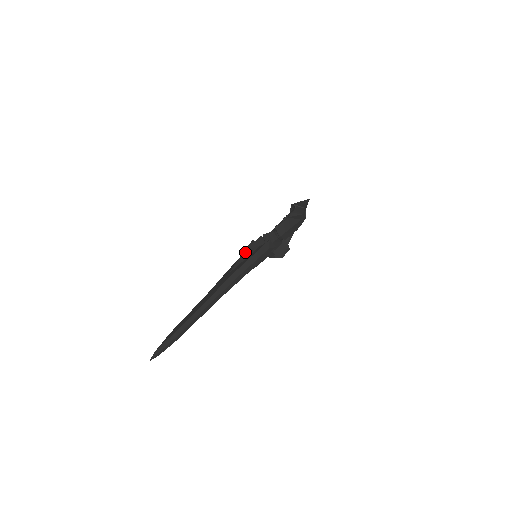
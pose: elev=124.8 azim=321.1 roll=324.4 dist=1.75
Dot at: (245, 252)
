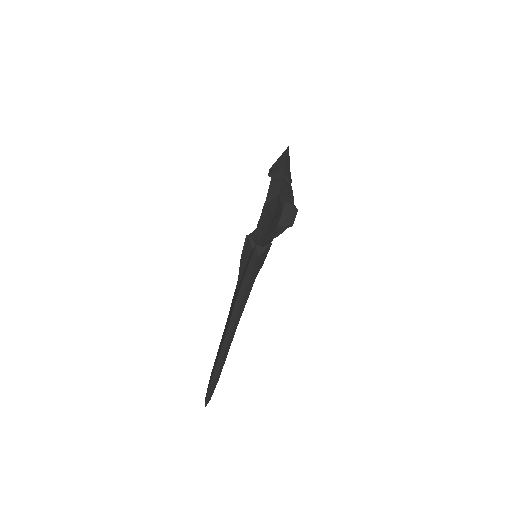
Dot at: (241, 261)
